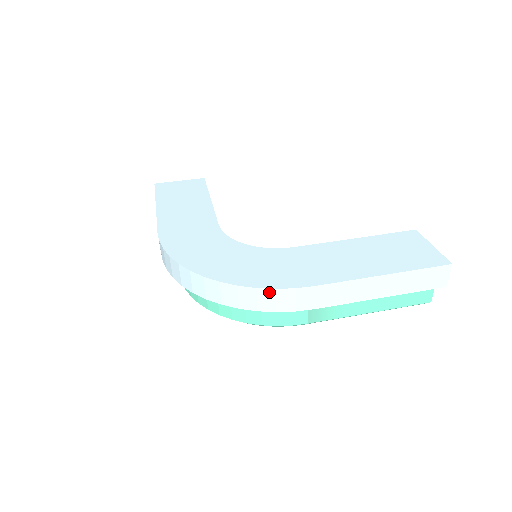
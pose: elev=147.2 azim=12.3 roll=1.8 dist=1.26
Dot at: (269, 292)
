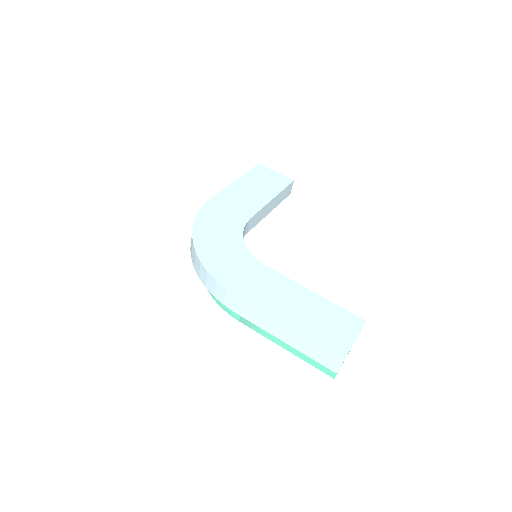
Dot at: (213, 280)
